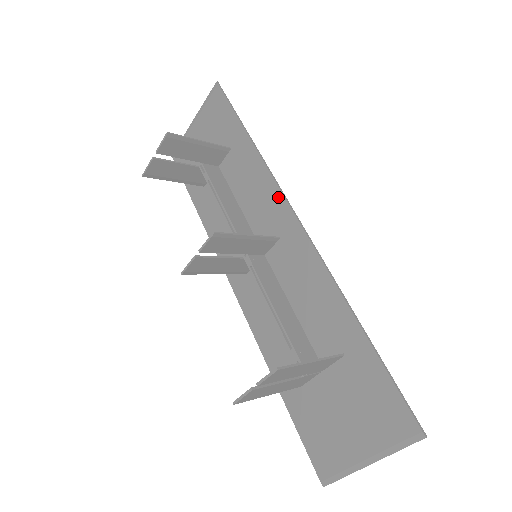
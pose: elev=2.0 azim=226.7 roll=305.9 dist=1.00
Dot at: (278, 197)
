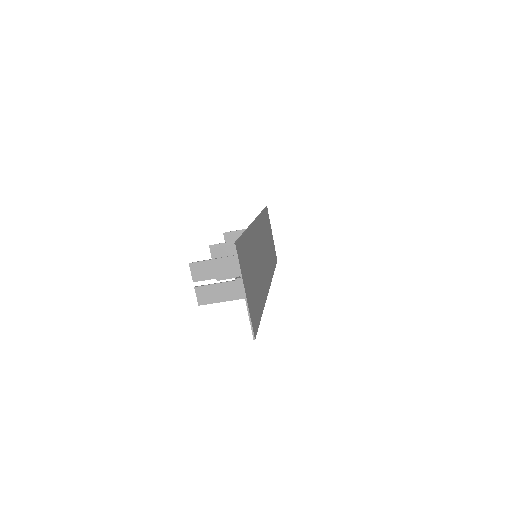
Dot at: occluded
